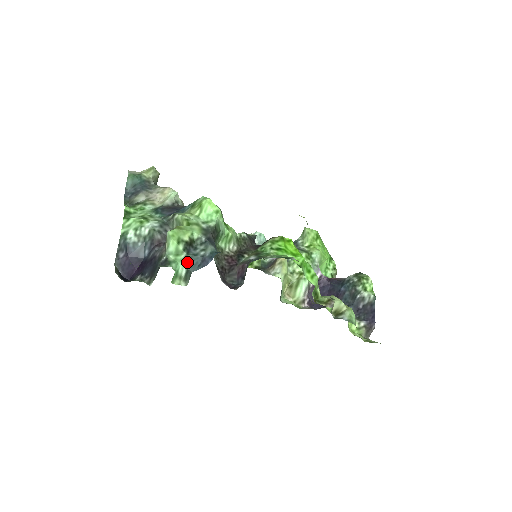
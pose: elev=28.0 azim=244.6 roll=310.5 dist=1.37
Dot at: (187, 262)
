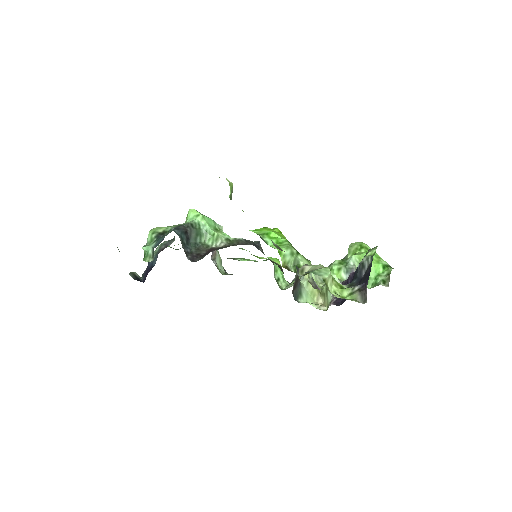
Dot at: (154, 244)
